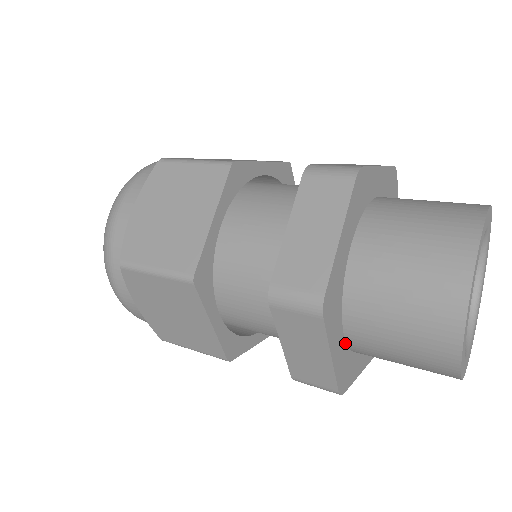
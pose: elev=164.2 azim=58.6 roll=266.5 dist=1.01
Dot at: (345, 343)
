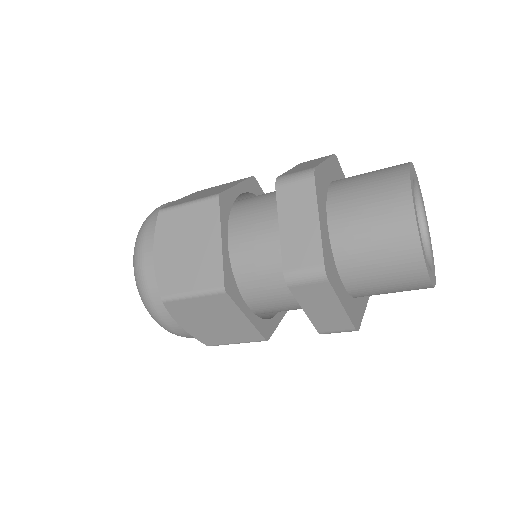
Dot at: (329, 239)
